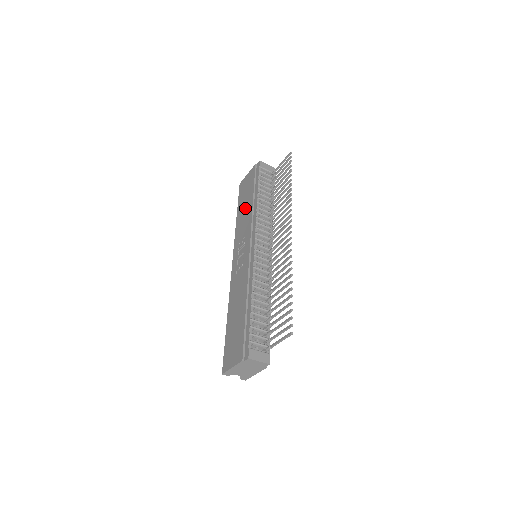
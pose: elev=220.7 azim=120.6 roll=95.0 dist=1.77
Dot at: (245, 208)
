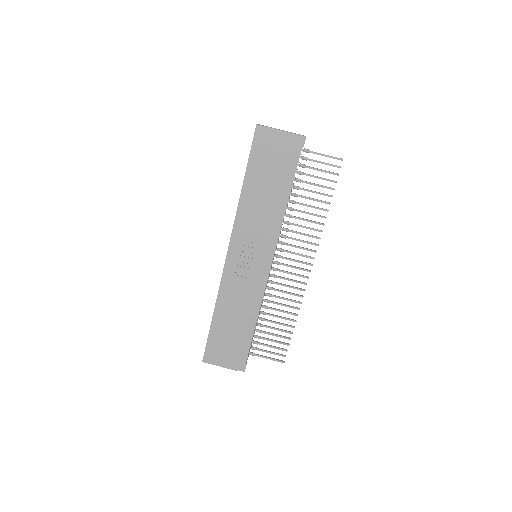
Dot at: (265, 193)
